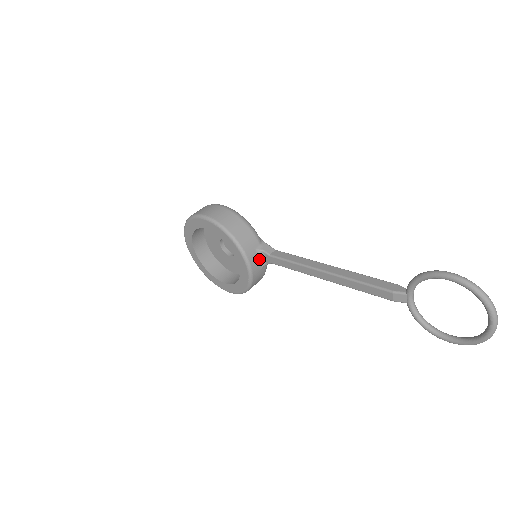
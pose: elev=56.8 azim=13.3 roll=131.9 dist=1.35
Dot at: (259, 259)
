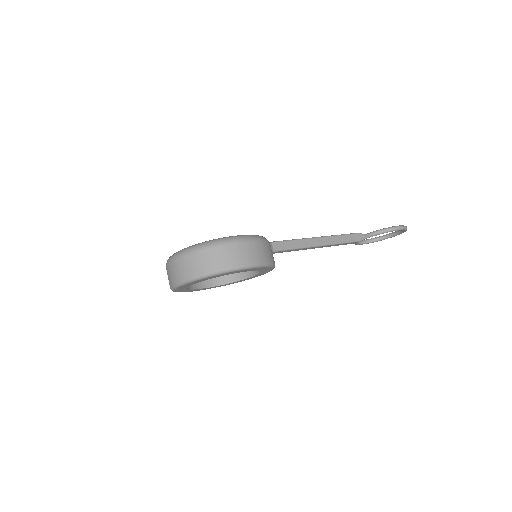
Dot at: occluded
